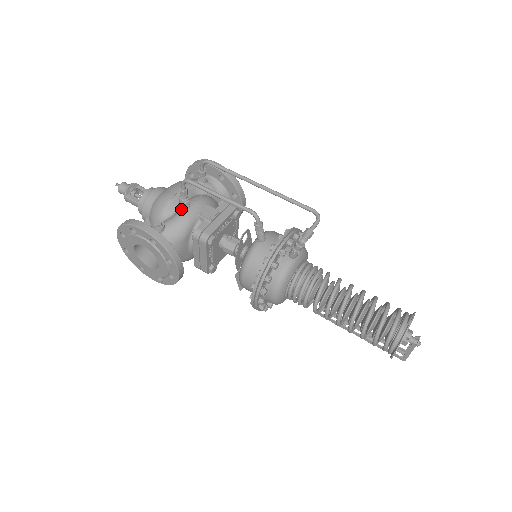
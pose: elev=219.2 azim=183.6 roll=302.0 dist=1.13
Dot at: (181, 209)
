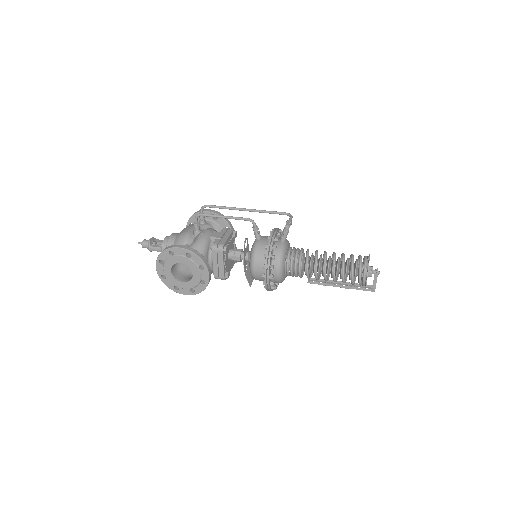
Dot at: (198, 236)
